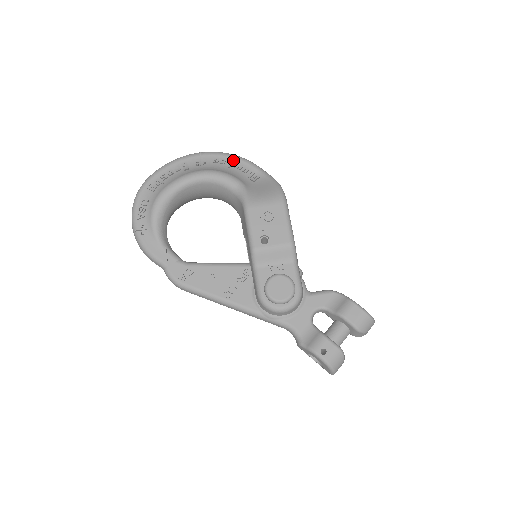
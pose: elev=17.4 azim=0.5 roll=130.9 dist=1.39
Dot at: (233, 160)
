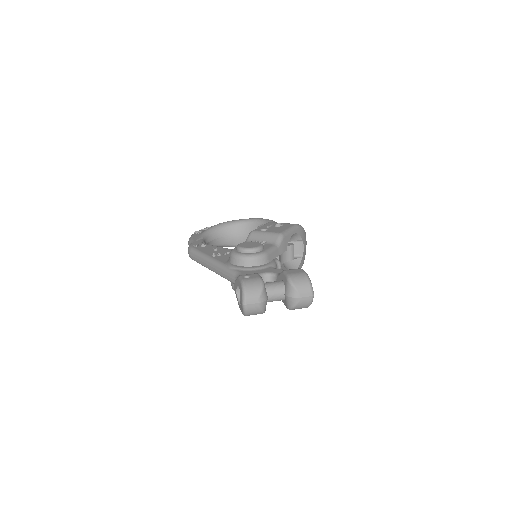
Dot at: occluded
